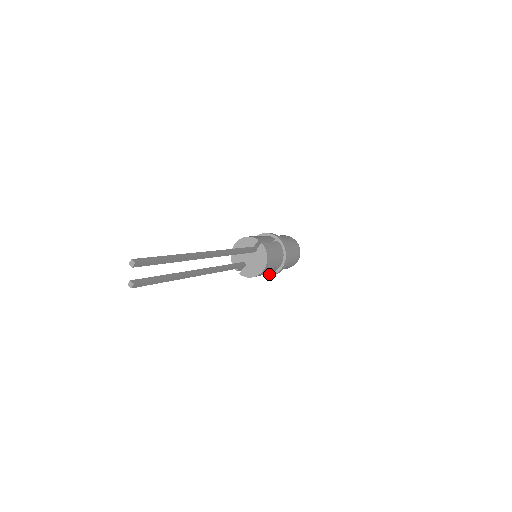
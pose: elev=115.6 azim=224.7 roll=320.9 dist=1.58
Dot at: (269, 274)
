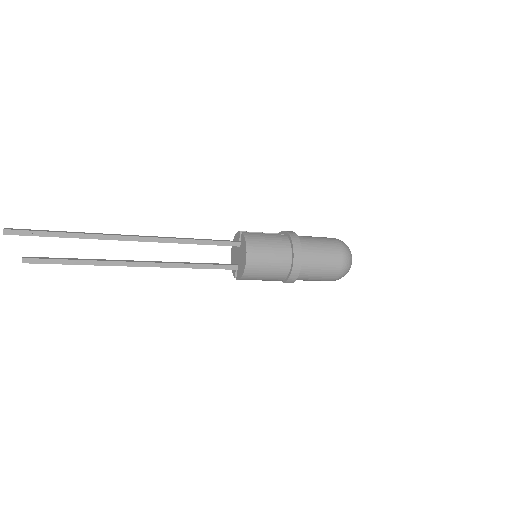
Dot at: (287, 278)
